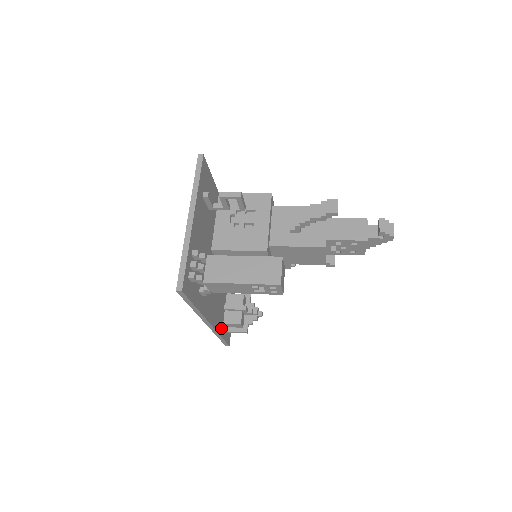
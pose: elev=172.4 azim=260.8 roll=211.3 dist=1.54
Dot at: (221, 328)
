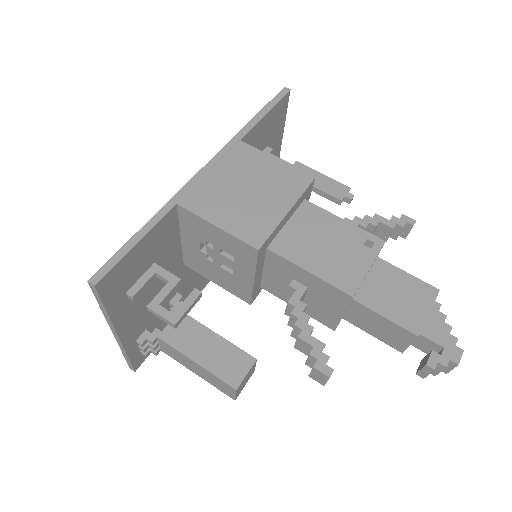
Dot at: occluded
